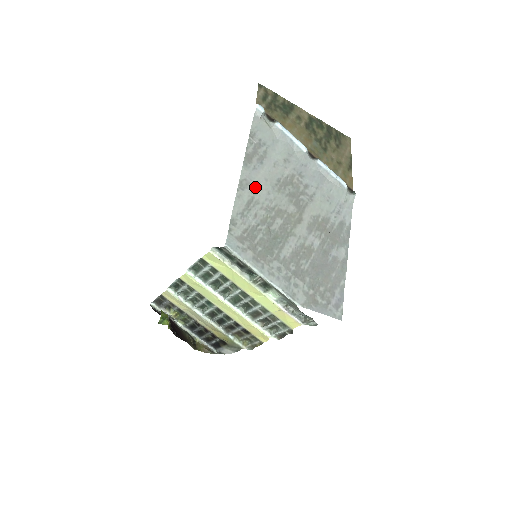
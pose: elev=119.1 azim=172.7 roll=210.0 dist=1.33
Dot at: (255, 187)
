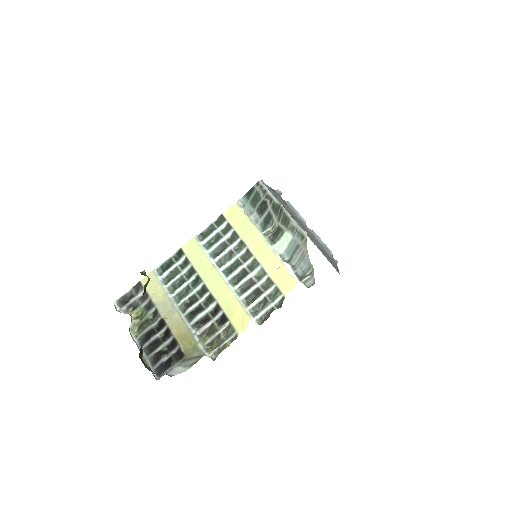
Dot at: (277, 196)
